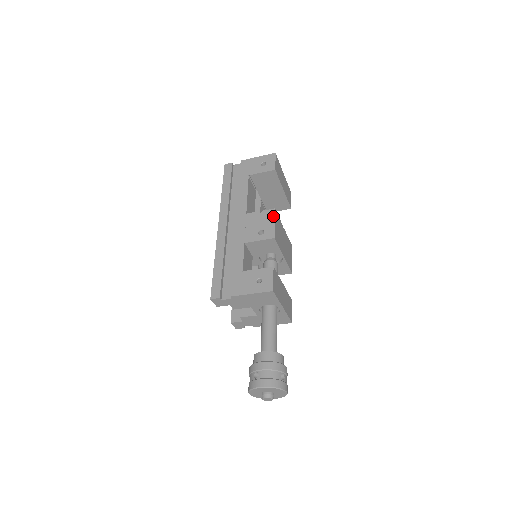
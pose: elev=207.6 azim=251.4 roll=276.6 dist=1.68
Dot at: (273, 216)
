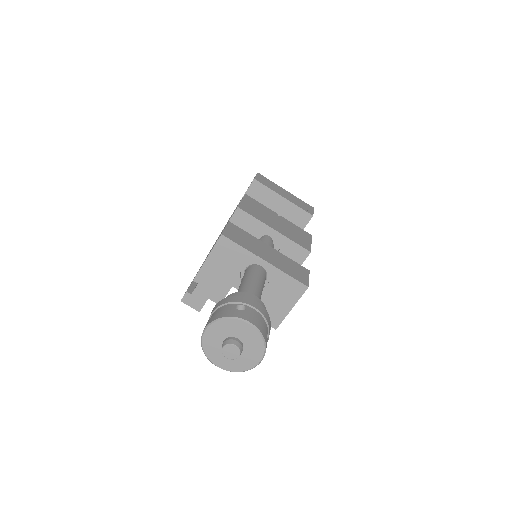
Dot at: occluded
